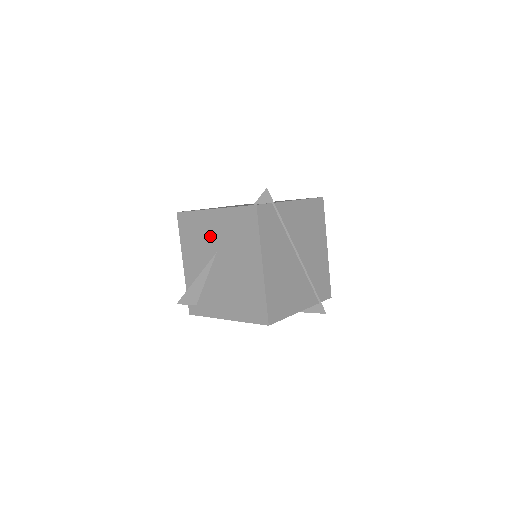
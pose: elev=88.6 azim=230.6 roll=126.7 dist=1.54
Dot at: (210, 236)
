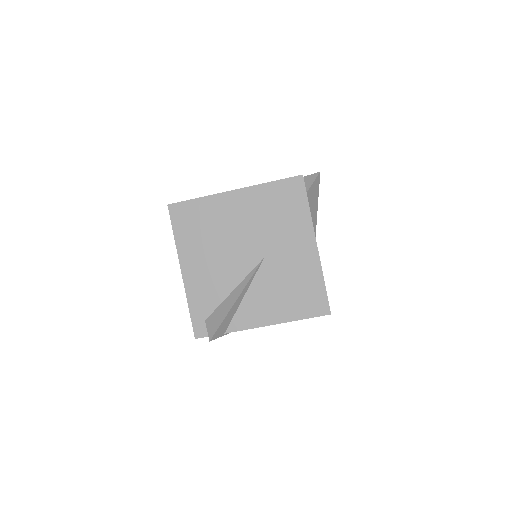
Dot at: occluded
